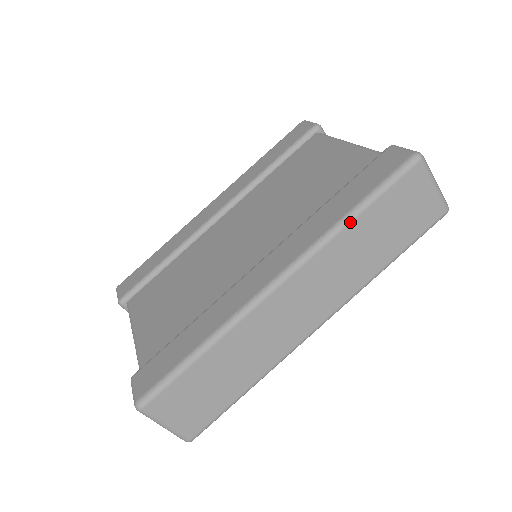
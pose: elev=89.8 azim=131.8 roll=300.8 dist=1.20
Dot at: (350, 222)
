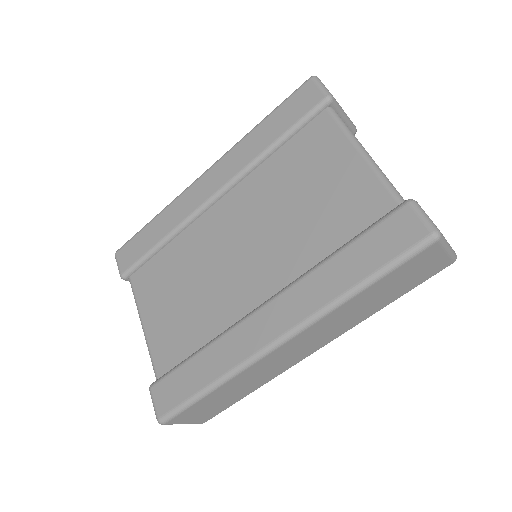
Dot at: (354, 296)
